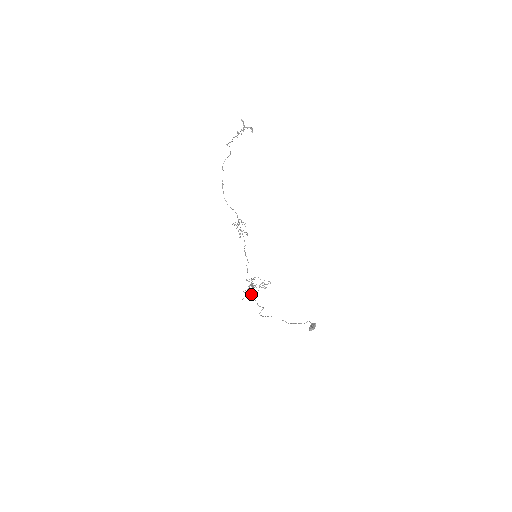
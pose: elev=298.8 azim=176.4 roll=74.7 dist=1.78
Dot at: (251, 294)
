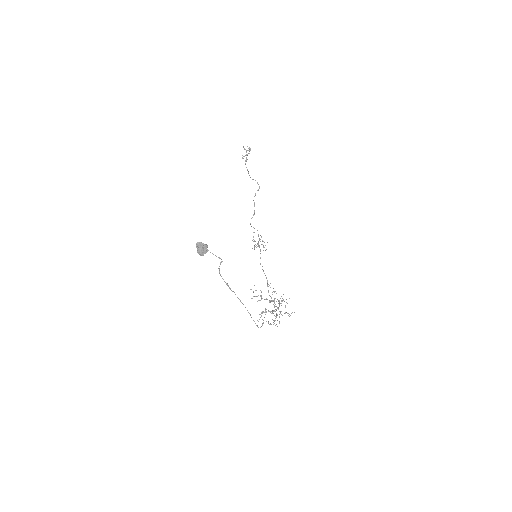
Dot at: (265, 312)
